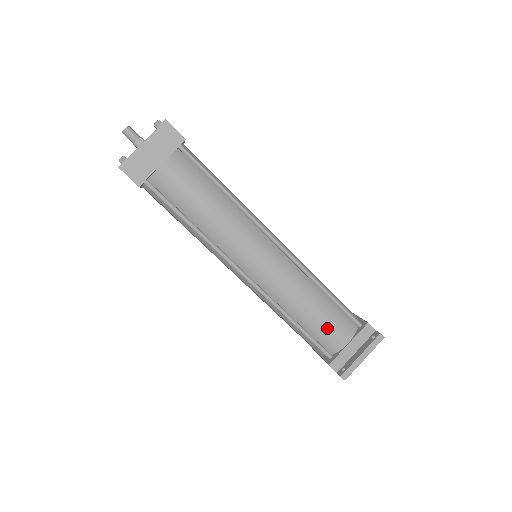
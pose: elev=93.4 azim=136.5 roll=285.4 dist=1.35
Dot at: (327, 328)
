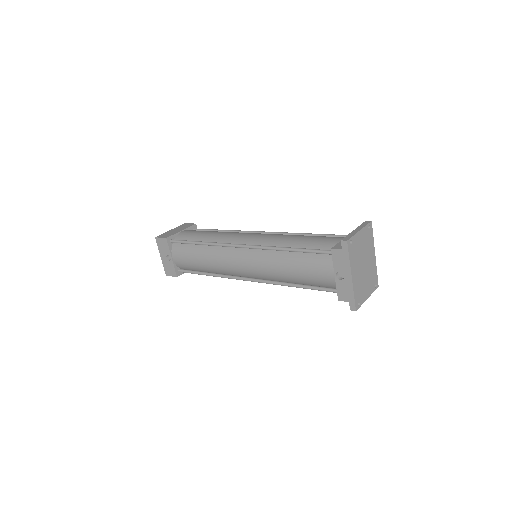
Dot at: (319, 240)
